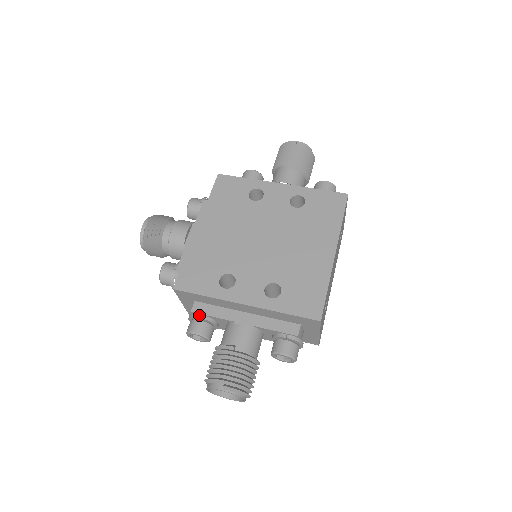
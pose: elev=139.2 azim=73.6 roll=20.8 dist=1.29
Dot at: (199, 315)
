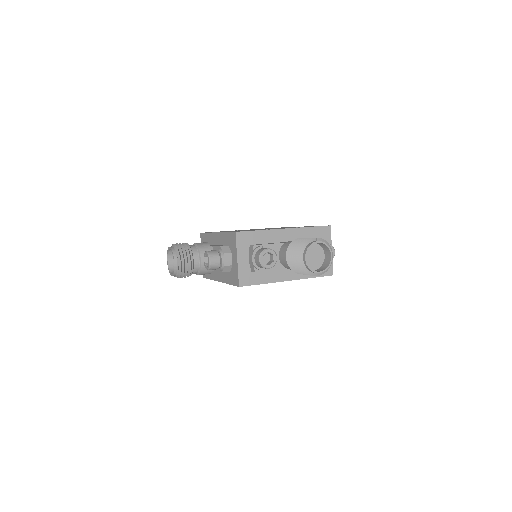
Dot at: (260, 246)
